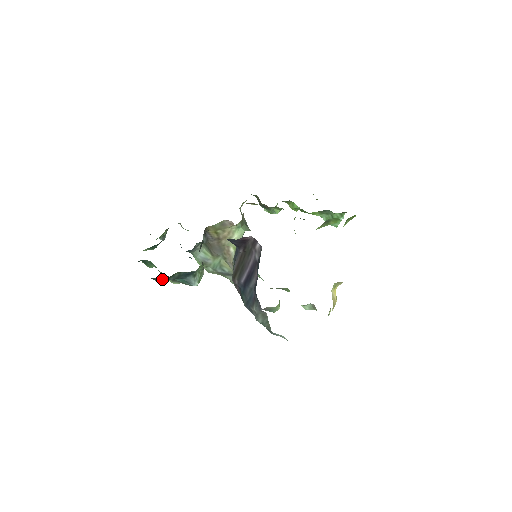
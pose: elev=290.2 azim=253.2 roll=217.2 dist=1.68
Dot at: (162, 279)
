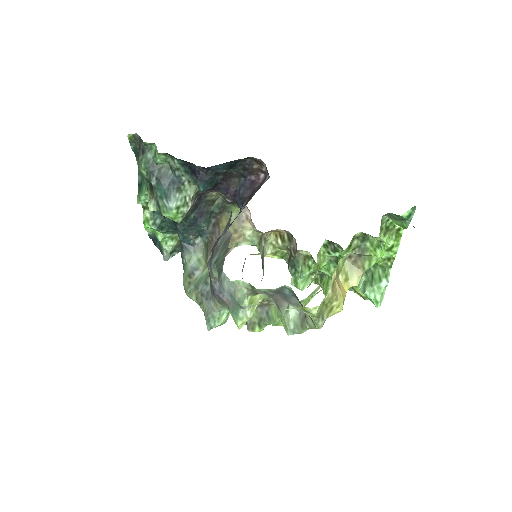
Dot at: (148, 161)
